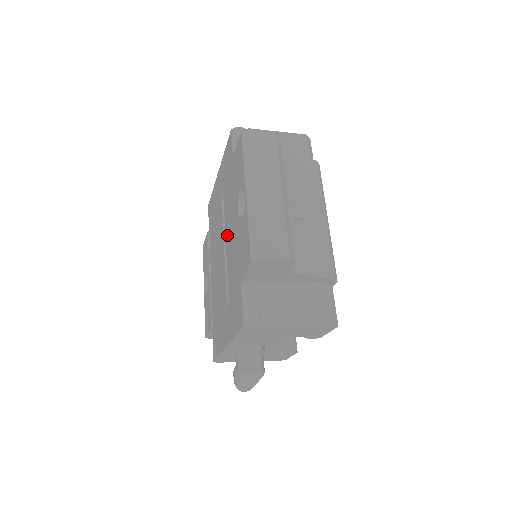
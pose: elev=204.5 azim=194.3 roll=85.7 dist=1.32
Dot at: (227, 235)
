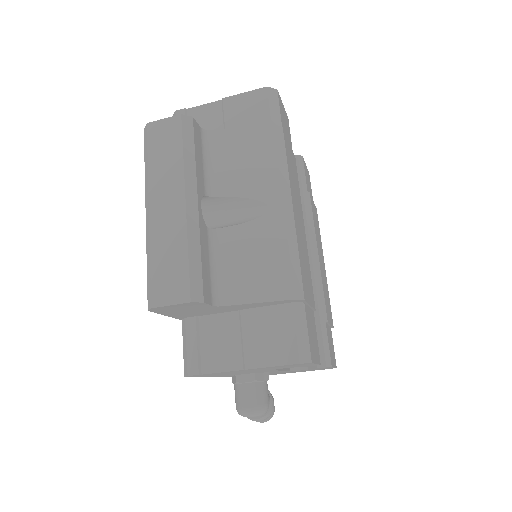
Dot at: occluded
